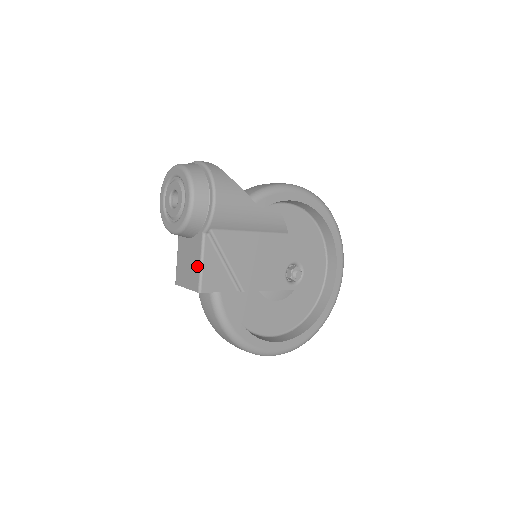
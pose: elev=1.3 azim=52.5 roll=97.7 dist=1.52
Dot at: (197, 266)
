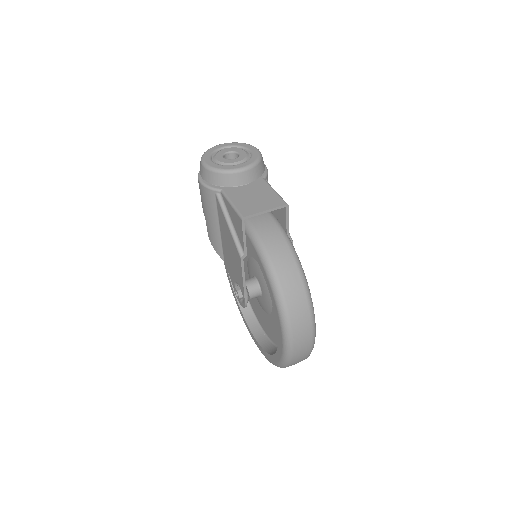
Dot at: (272, 193)
